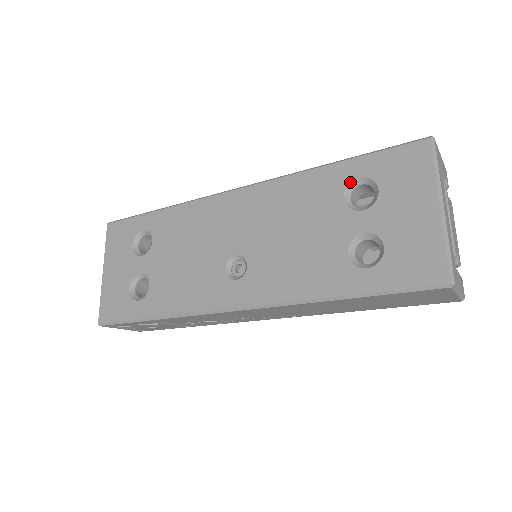
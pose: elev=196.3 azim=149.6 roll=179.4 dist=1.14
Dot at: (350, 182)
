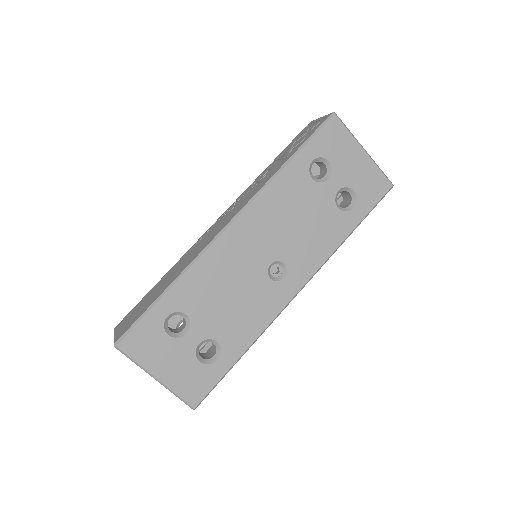
Dot at: (309, 167)
